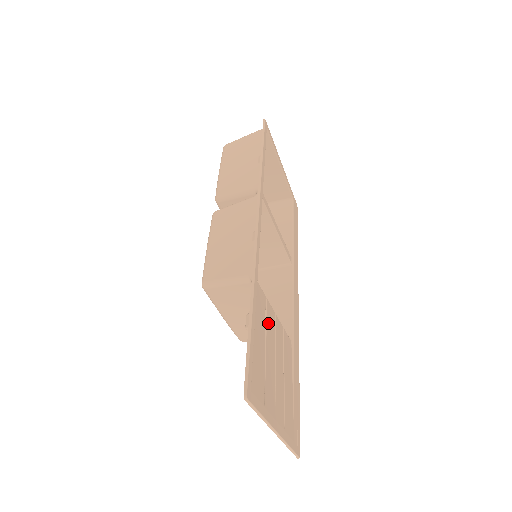
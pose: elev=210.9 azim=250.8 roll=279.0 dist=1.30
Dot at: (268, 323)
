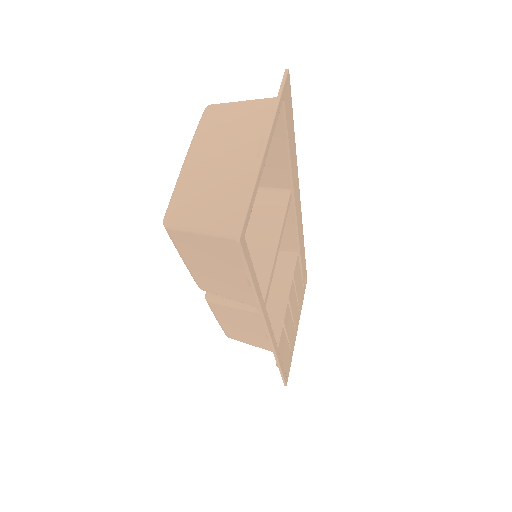
Dot at: (286, 326)
